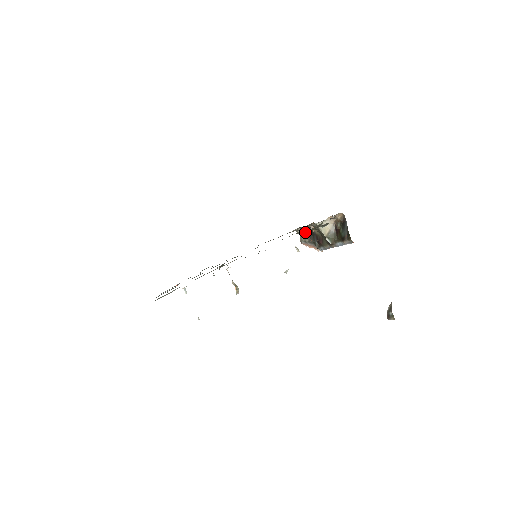
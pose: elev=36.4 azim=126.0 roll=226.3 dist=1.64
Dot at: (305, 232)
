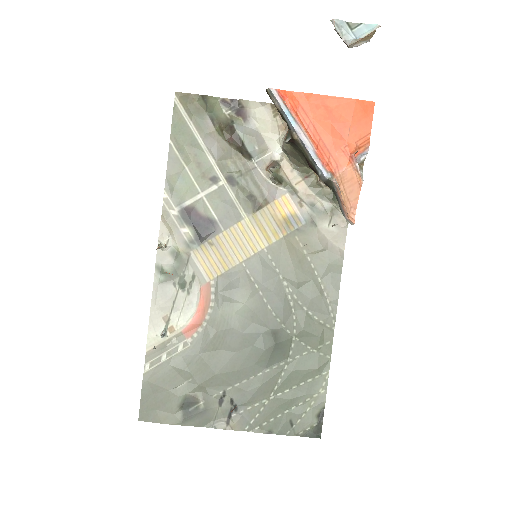
Dot at: occluded
